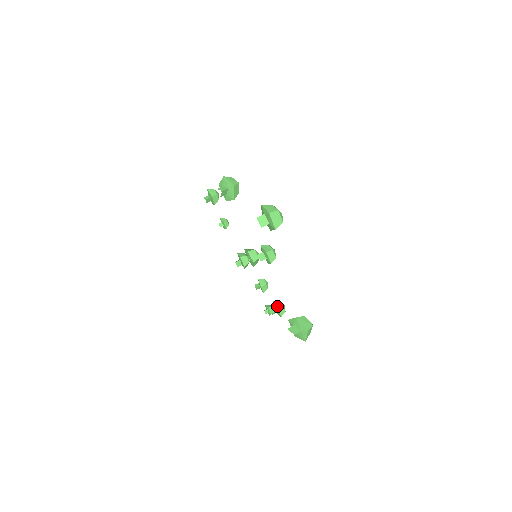
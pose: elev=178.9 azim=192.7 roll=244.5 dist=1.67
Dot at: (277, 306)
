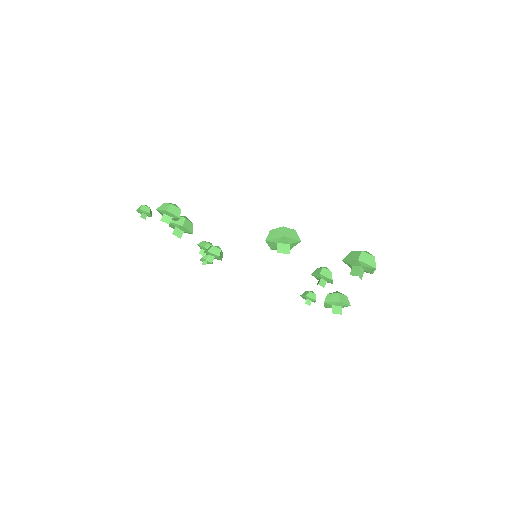
Dot at: (314, 299)
